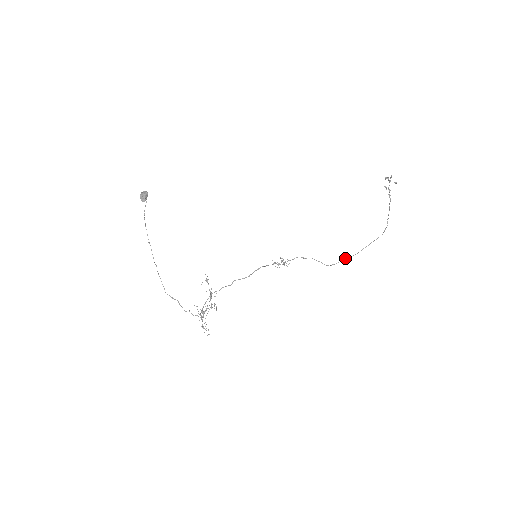
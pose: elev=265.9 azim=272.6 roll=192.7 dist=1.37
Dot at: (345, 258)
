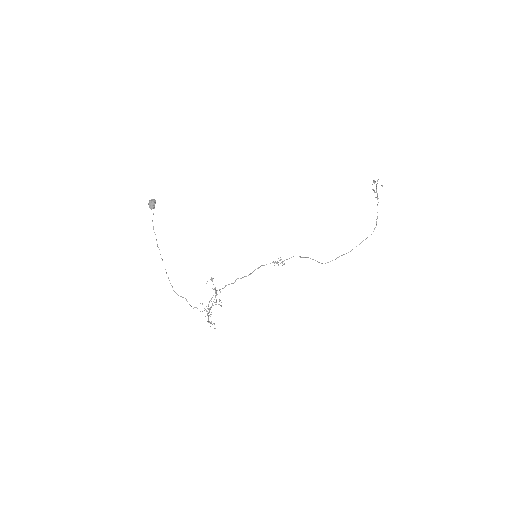
Dot at: occluded
